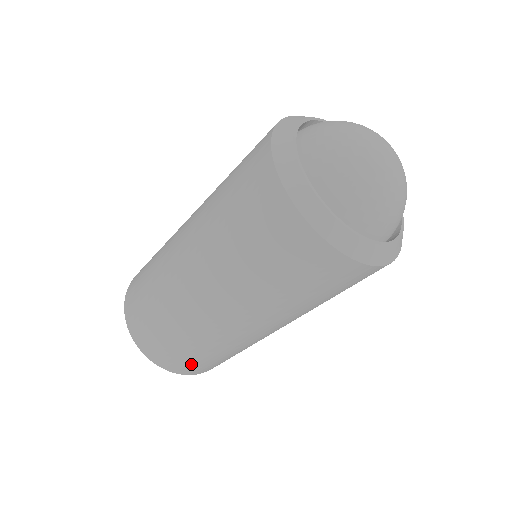
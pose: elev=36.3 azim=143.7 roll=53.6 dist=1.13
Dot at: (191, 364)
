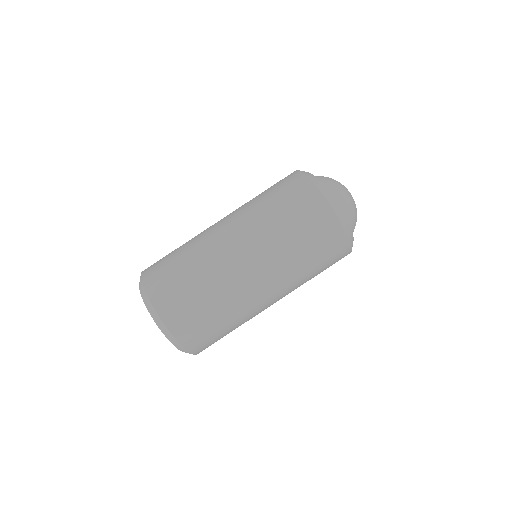
Dot at: (197, 327)
